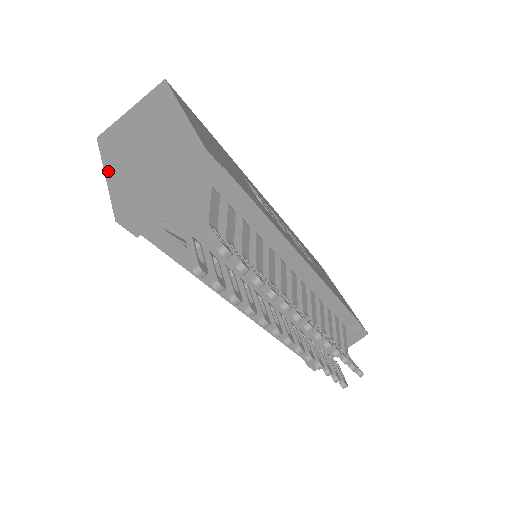
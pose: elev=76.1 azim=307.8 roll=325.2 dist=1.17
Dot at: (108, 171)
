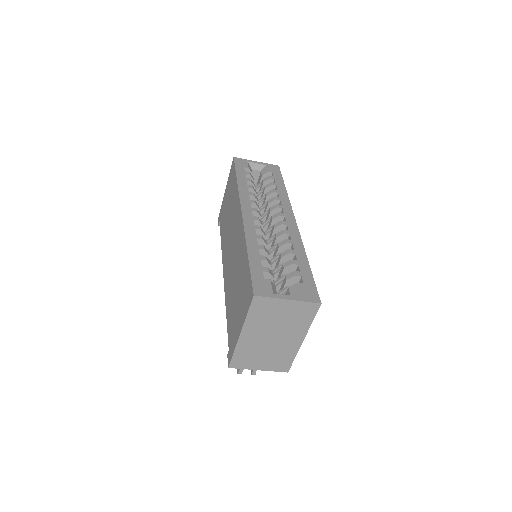
Dot at: (243, 335)
